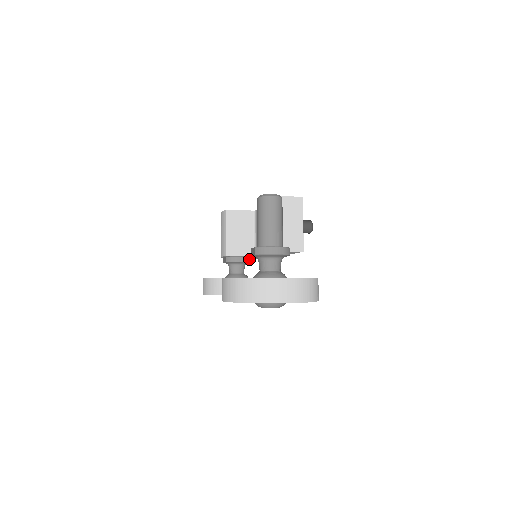
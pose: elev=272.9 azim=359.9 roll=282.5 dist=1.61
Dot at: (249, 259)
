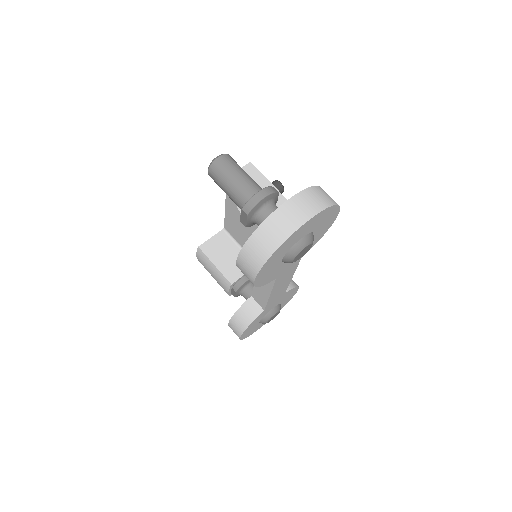
Dot at: occluded
